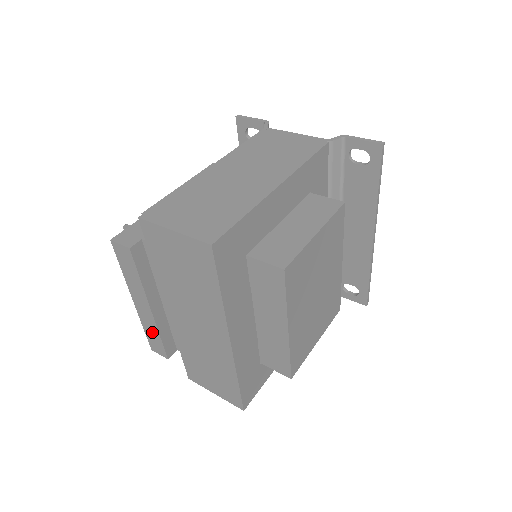
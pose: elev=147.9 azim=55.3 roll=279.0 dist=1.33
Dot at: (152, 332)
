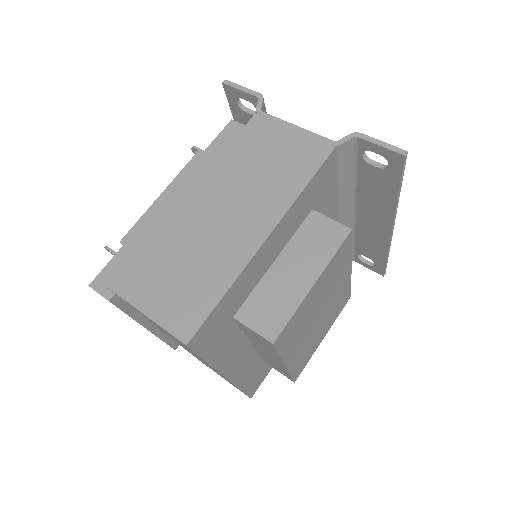
Dot at: occluded
